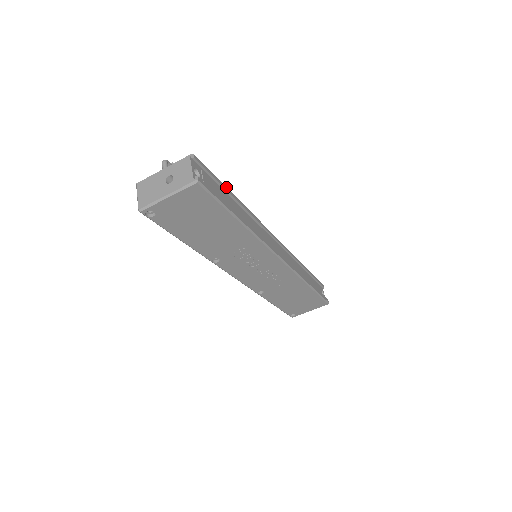
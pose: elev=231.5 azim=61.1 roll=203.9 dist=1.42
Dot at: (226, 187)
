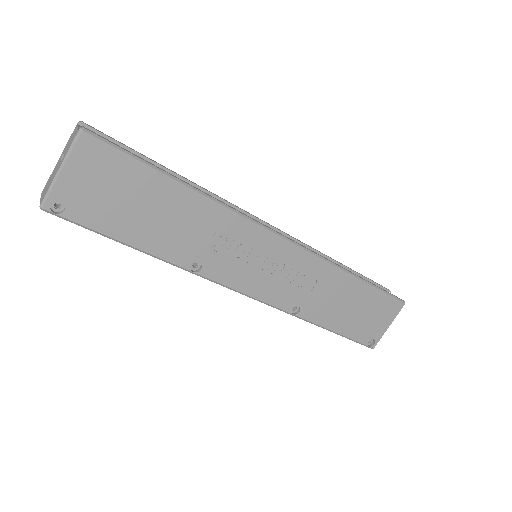
Dot at: (152, 160)
